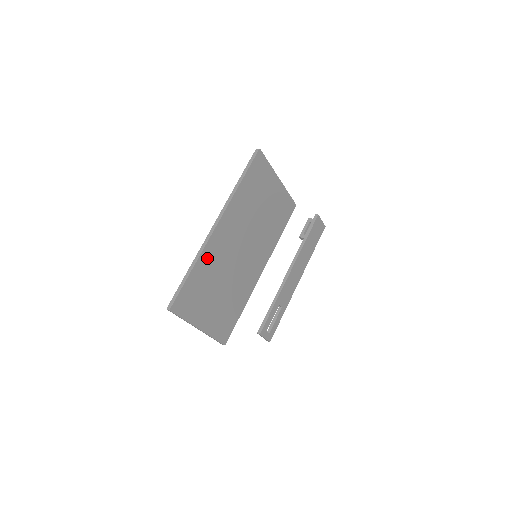
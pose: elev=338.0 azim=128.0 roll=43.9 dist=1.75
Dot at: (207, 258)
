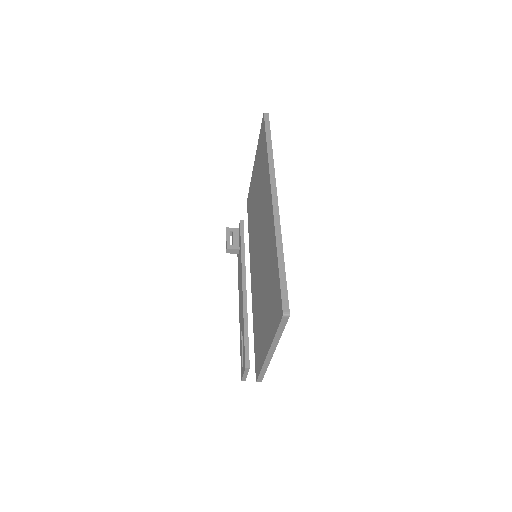
Dot at: occluded
